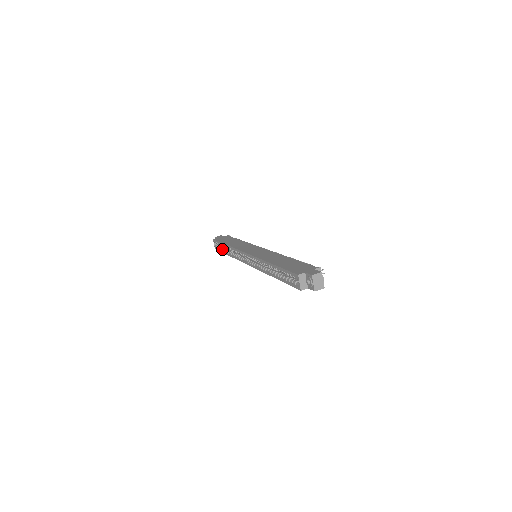
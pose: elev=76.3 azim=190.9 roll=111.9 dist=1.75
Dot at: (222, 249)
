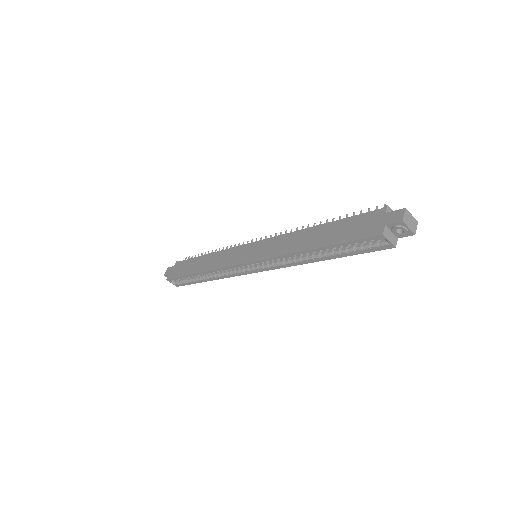
Dot at: (192, 281)
